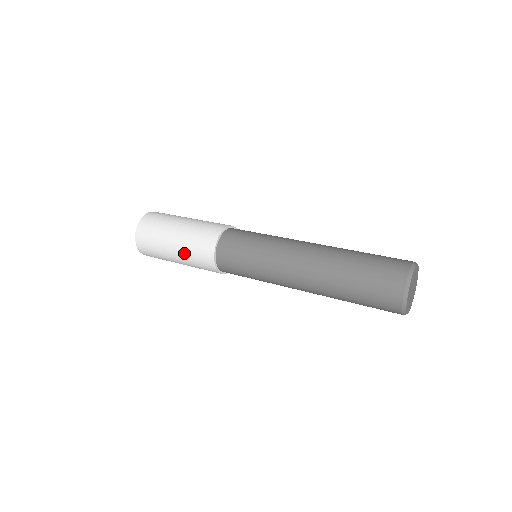
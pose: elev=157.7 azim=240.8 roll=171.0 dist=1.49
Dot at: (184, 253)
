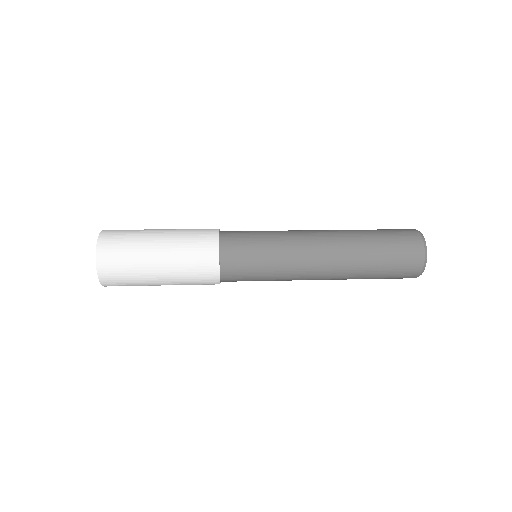
Dot at: (175, 246)
